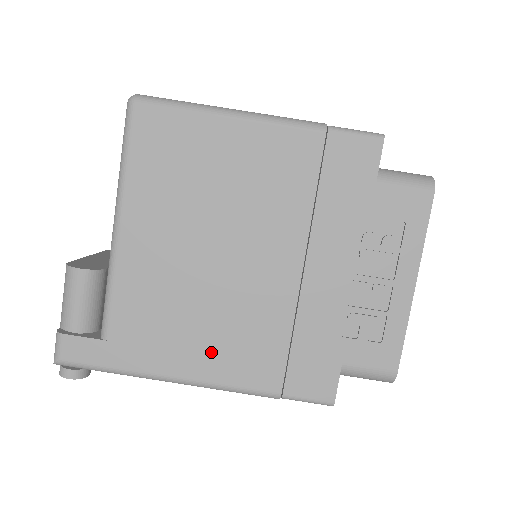
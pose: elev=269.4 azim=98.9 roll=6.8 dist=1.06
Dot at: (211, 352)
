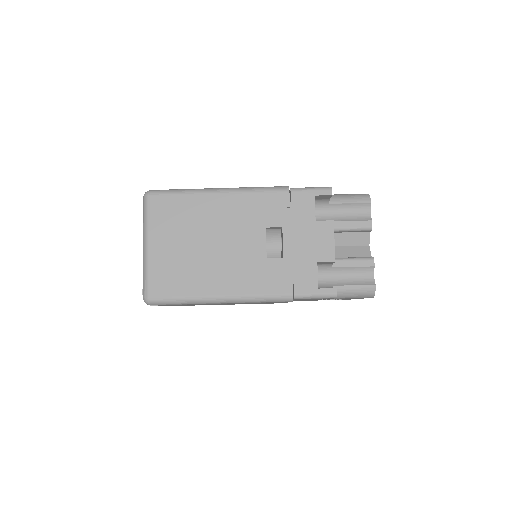
Dot at: occluded
